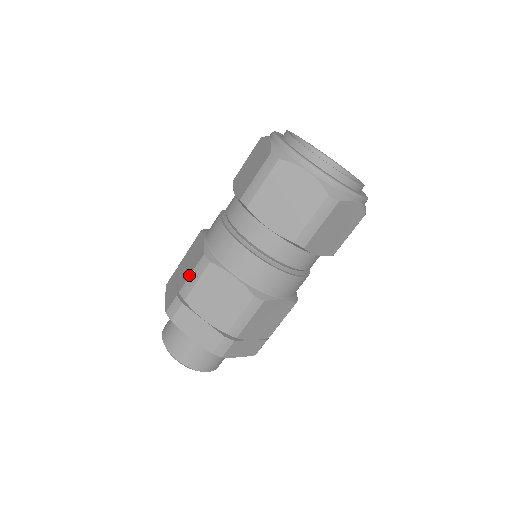
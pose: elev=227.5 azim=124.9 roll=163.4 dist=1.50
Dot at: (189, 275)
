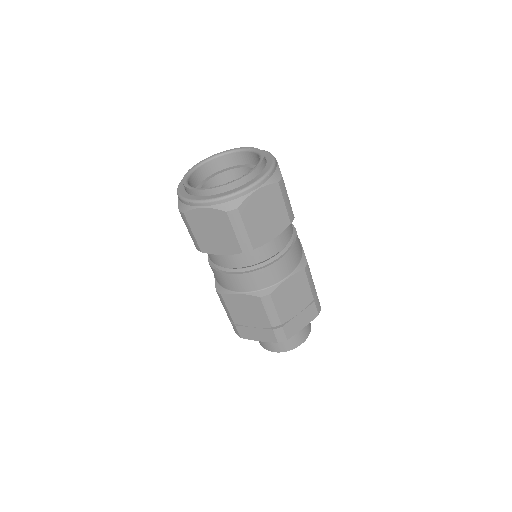
Dot at: occluded
